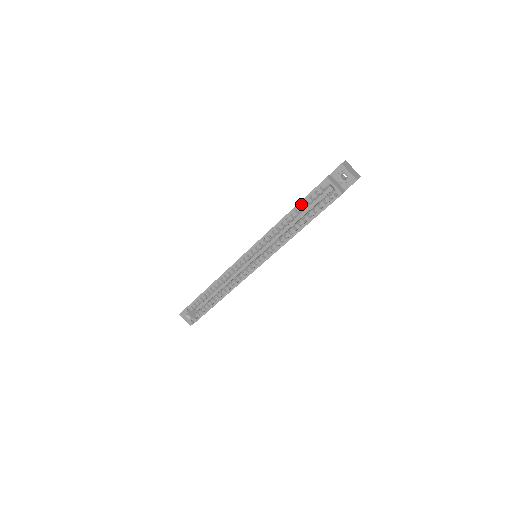
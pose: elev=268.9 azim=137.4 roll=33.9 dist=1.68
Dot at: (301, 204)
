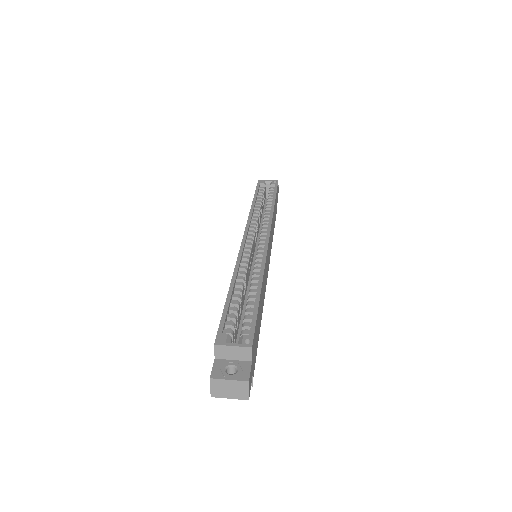
Dot at: occluded
